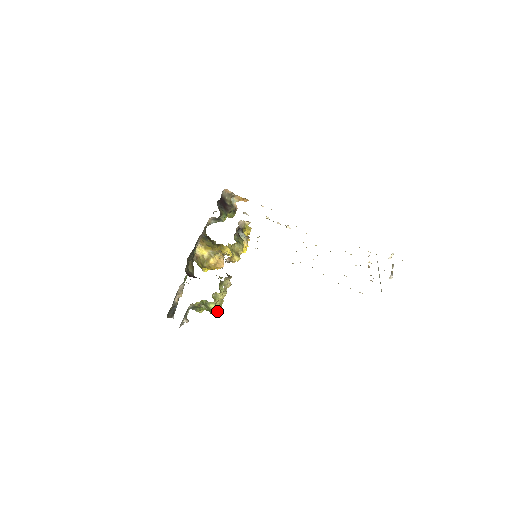
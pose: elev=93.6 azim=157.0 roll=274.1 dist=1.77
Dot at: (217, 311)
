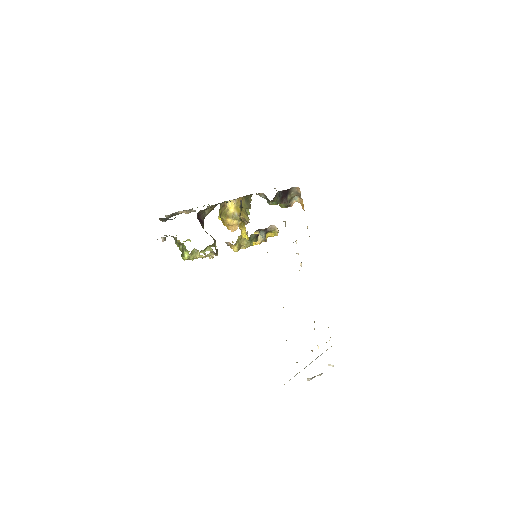
Dot at: occluded
